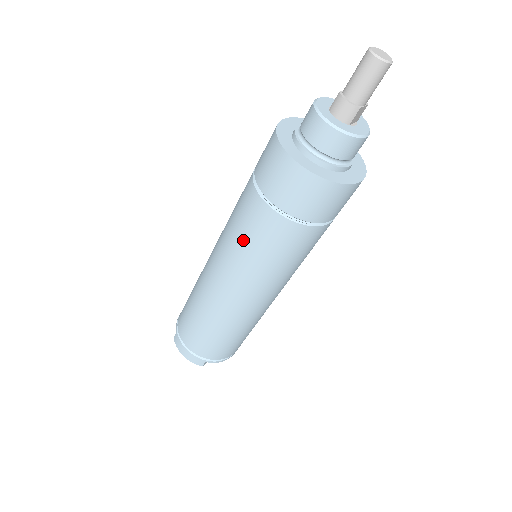
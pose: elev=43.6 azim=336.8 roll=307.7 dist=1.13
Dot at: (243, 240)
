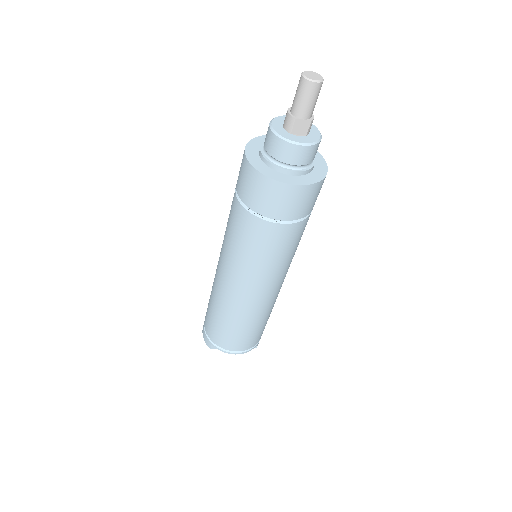
Dot at: (227, 224)
